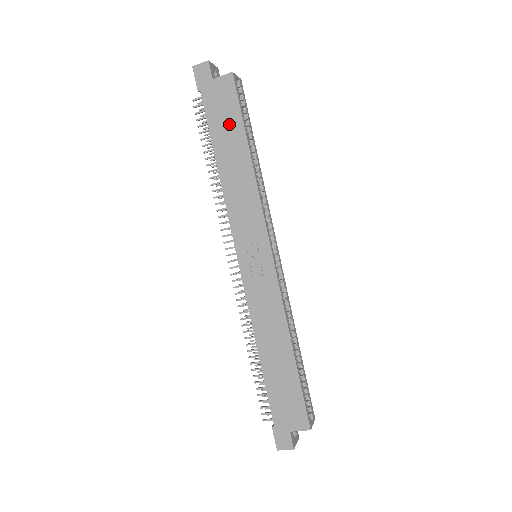
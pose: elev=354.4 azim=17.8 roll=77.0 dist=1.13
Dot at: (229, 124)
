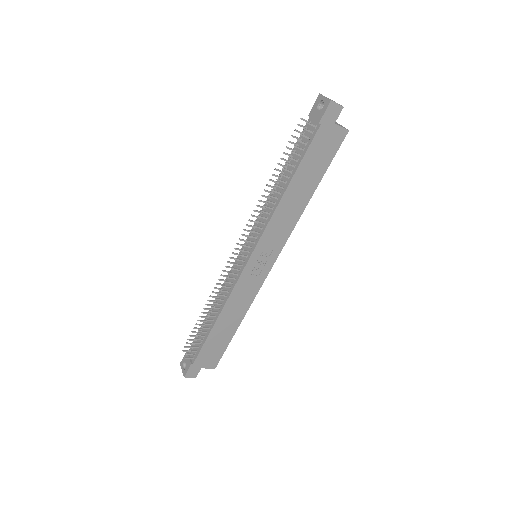
Dot at: (318, 165)
